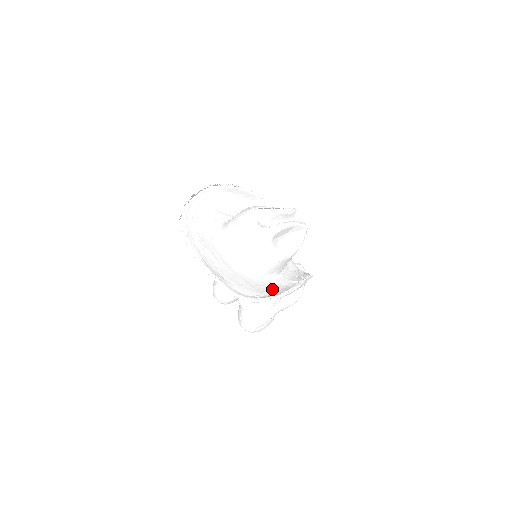
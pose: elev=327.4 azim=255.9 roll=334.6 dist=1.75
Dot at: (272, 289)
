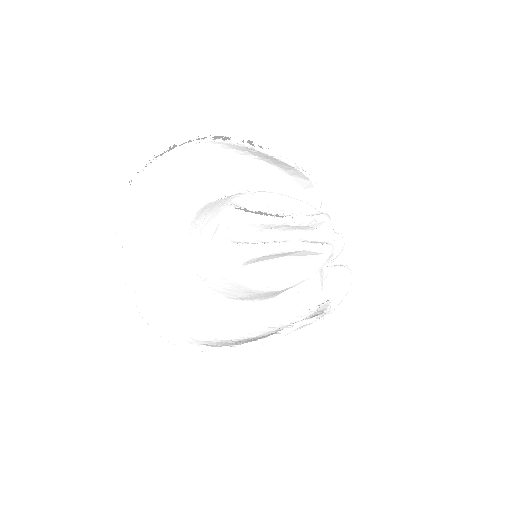
Dot at: (234, 326)
